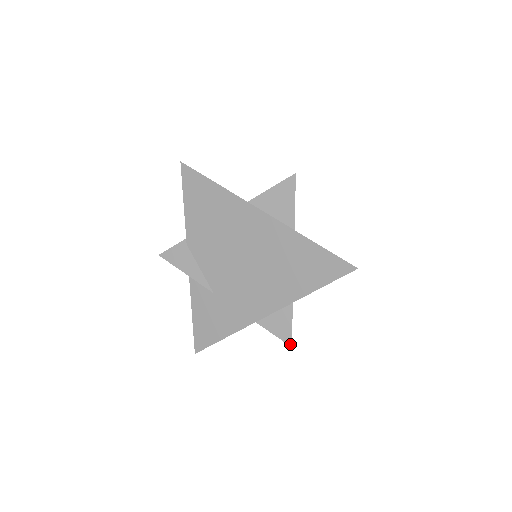
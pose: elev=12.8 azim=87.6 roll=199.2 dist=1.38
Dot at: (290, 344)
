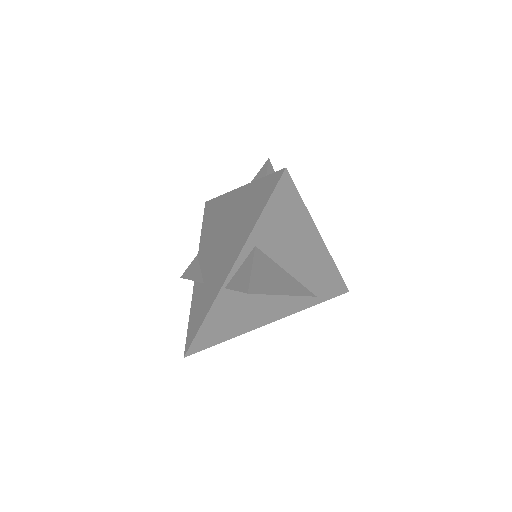
Dot at: (247, 291)
